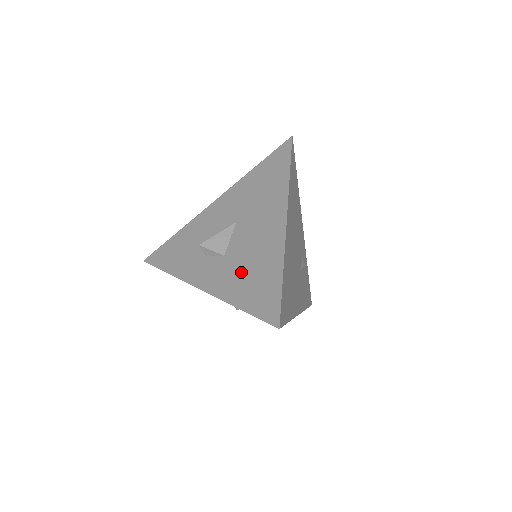
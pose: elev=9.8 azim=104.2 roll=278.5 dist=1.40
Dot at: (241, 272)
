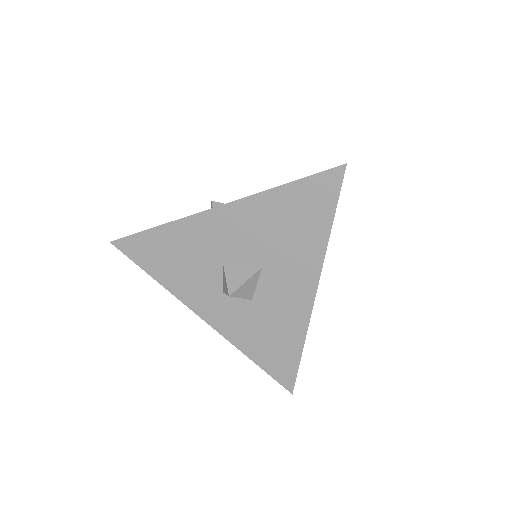
Dot at: occluded
